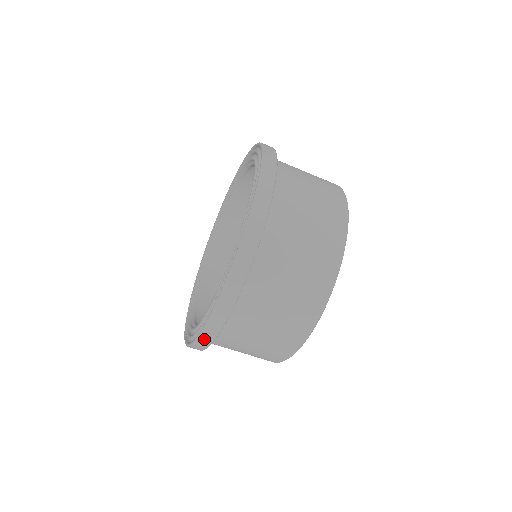
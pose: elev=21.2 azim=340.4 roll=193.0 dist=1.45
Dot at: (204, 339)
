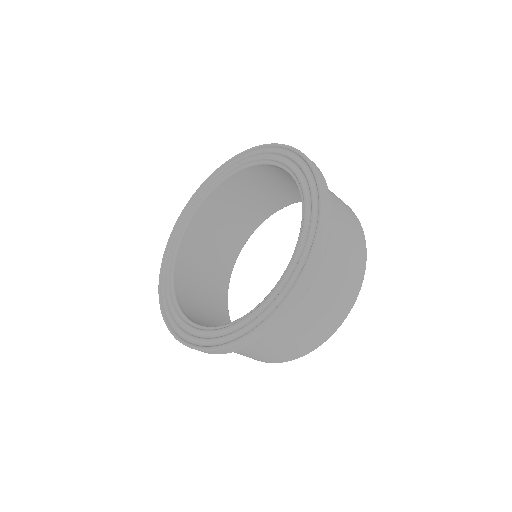
Dot at: (226, 350)
